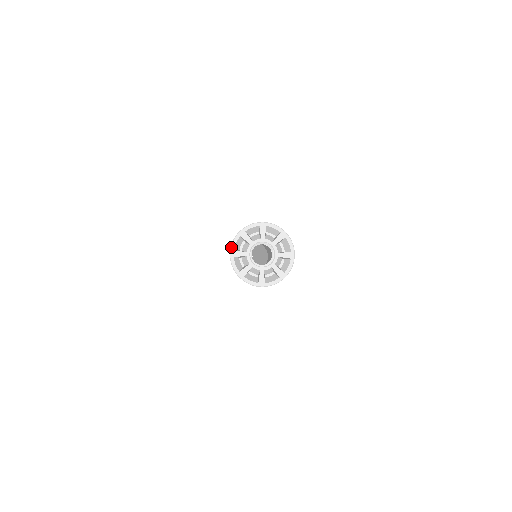
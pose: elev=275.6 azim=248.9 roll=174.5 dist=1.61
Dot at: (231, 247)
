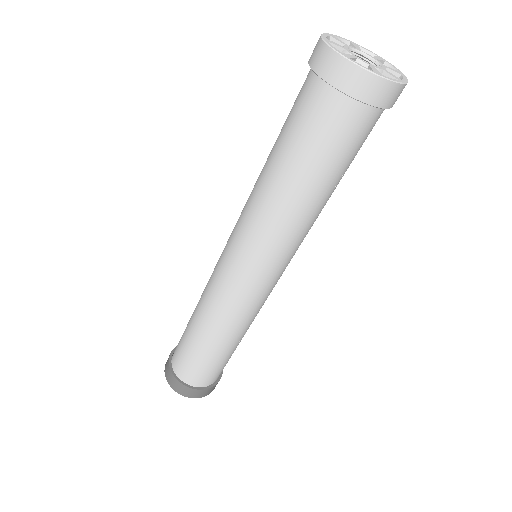
Dot at: occluded
